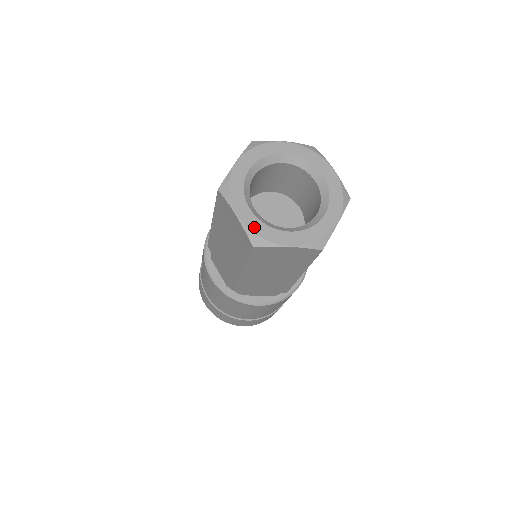
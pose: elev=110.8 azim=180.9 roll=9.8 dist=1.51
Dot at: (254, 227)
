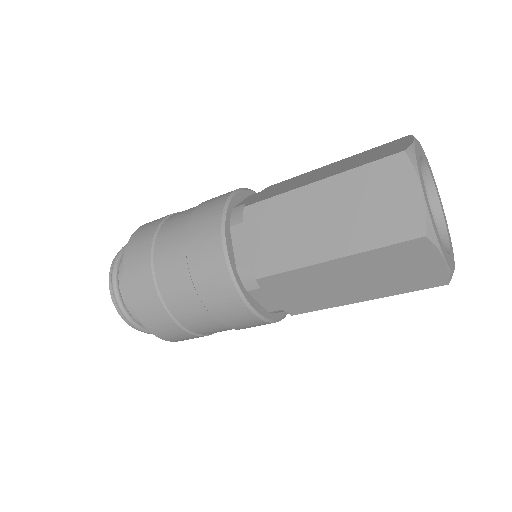
Dot at: (450, 264)
